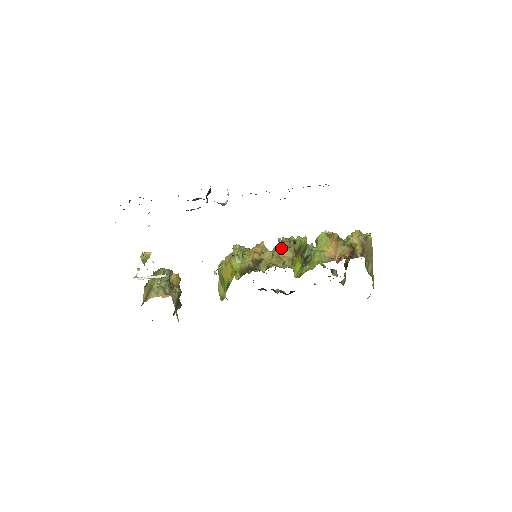
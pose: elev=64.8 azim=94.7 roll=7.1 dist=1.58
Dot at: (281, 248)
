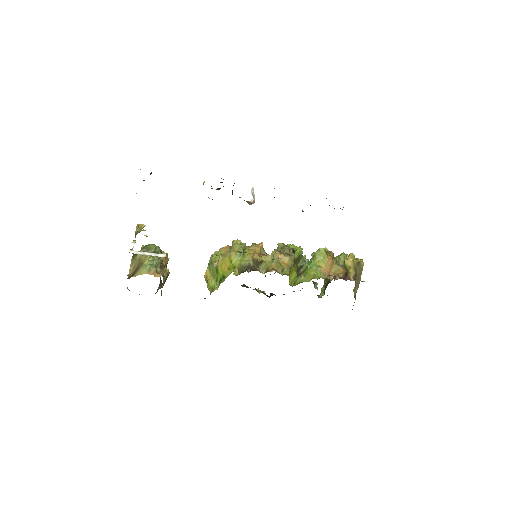
Dot at: (283, 254)
